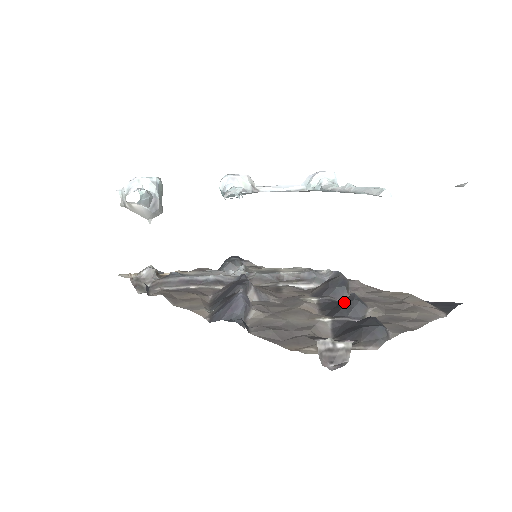
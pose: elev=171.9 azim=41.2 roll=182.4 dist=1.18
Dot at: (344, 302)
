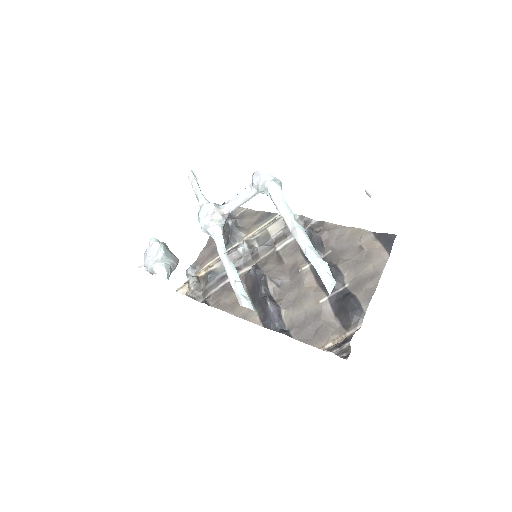
Dot at: (326, 261)
